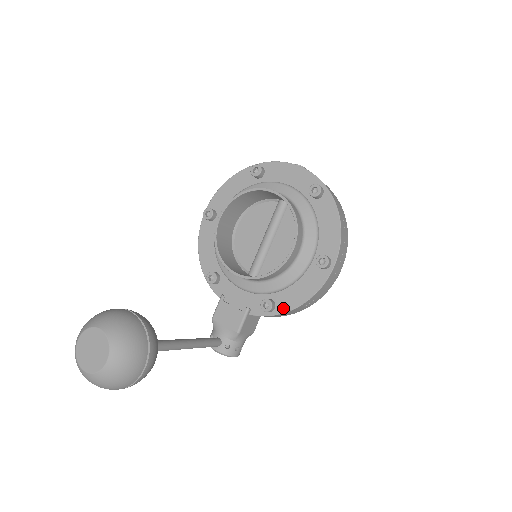
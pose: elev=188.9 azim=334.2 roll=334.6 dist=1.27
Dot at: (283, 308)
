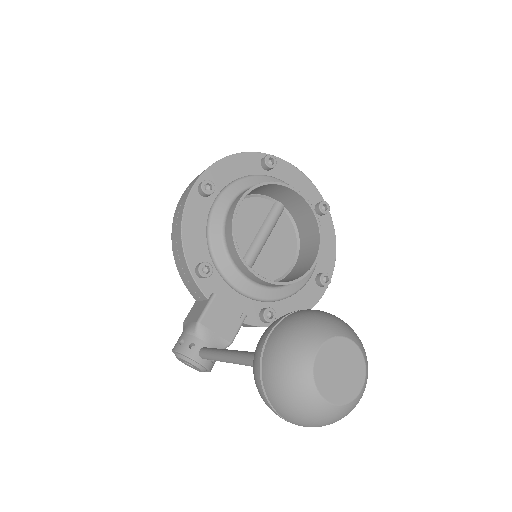
Dot at: occluded
